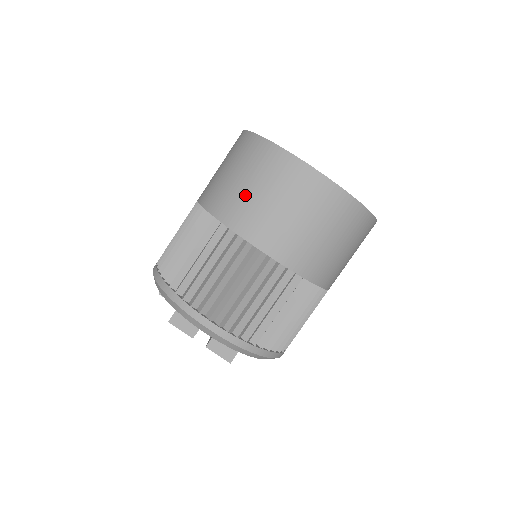
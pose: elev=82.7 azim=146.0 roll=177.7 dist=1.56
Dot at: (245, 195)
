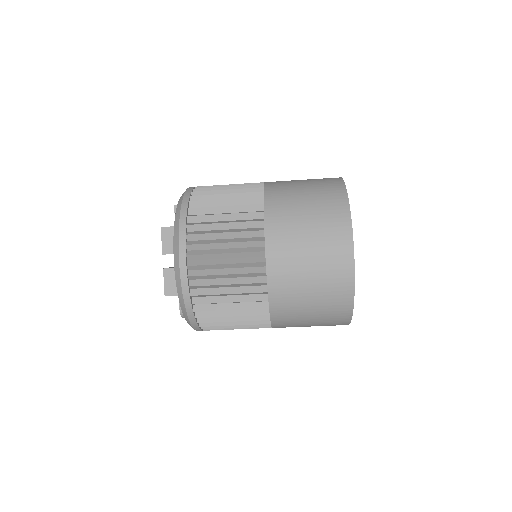
Dot at: (297, 213)
